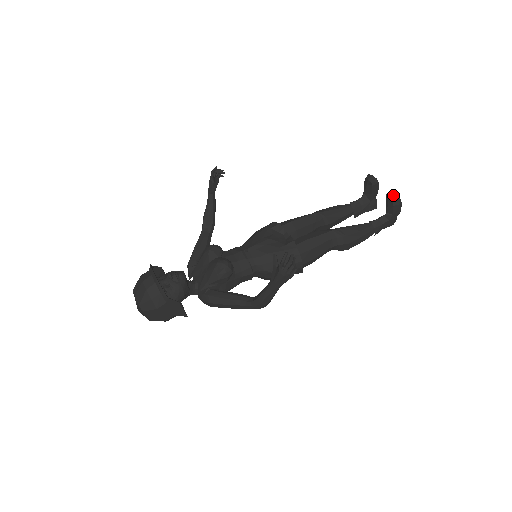
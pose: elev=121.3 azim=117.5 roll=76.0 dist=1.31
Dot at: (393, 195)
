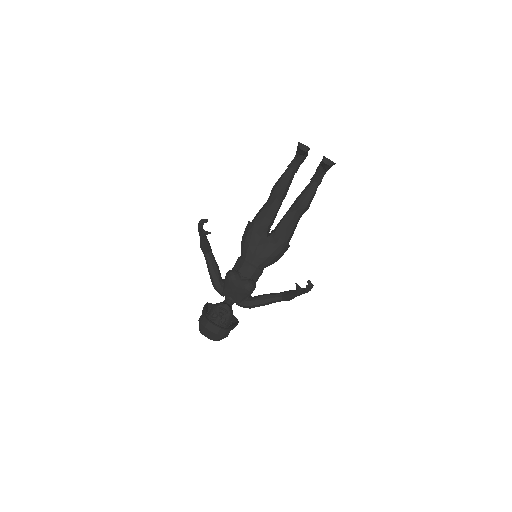
Dot at: (328, 162)
